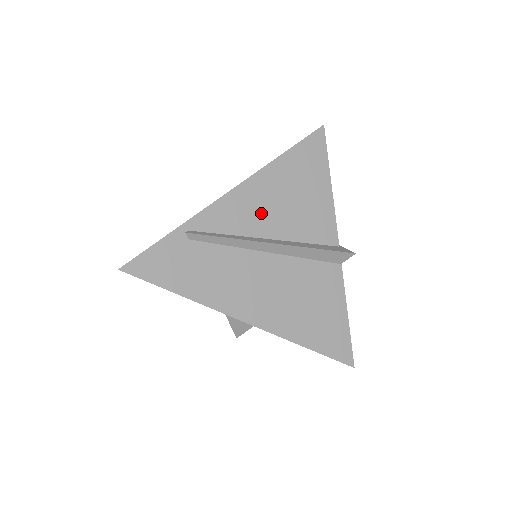
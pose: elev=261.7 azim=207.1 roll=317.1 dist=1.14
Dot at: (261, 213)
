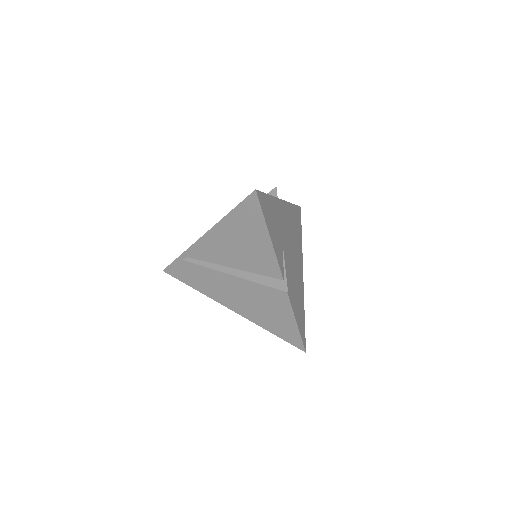
Dot at: (224, 252)
